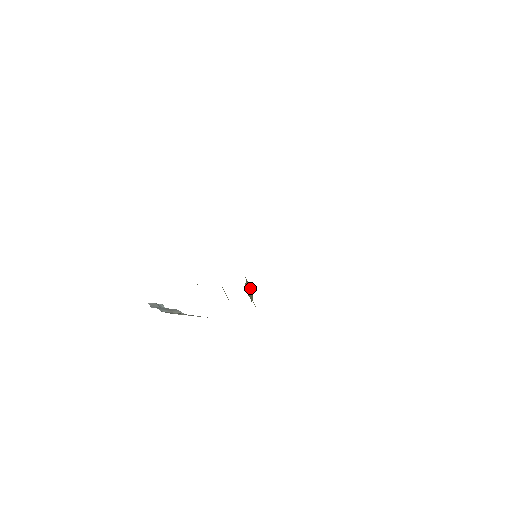
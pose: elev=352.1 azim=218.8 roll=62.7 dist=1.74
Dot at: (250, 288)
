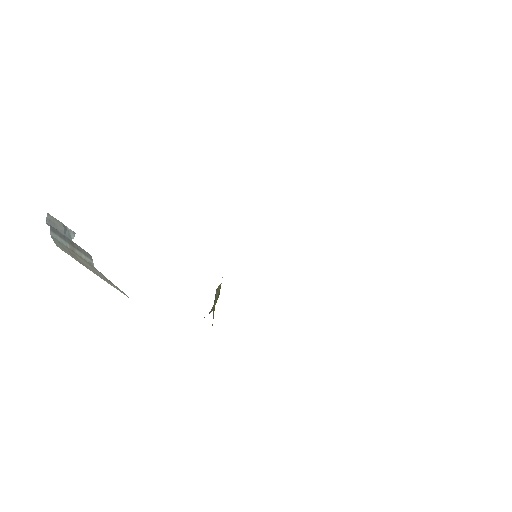
Dot at: occluded
